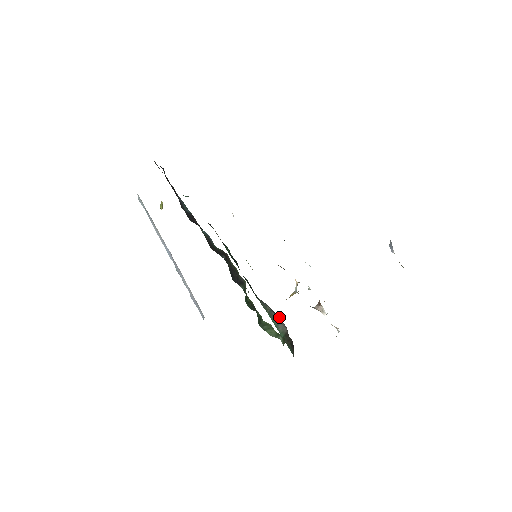
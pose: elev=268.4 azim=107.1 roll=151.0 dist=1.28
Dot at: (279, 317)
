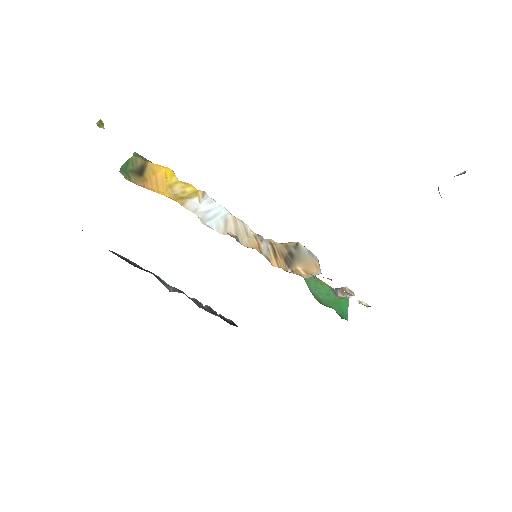
Dot at: occluded
